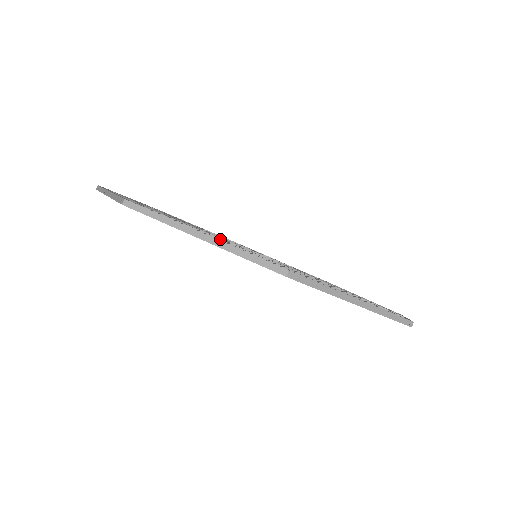
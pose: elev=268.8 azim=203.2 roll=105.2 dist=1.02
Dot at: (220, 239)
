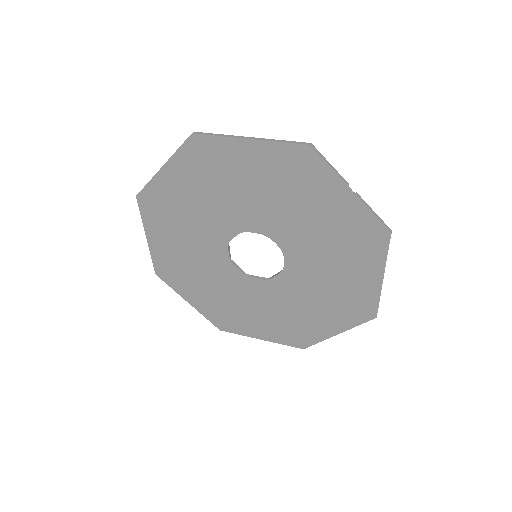
Dot at: (186, 187)
